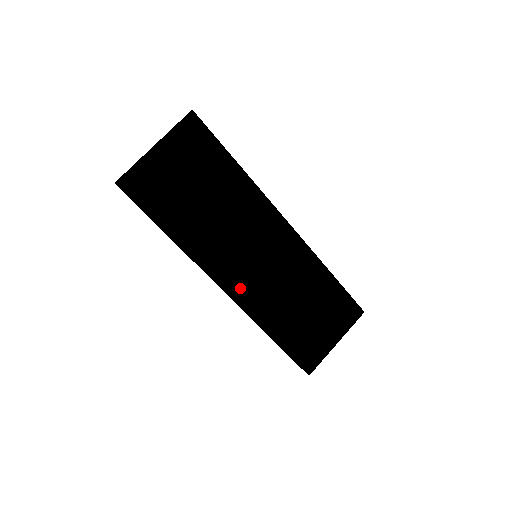
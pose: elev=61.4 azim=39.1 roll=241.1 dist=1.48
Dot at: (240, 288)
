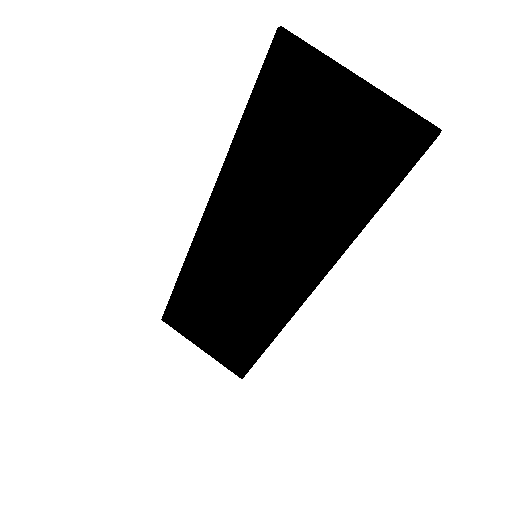
Dot at: (212, 240)
